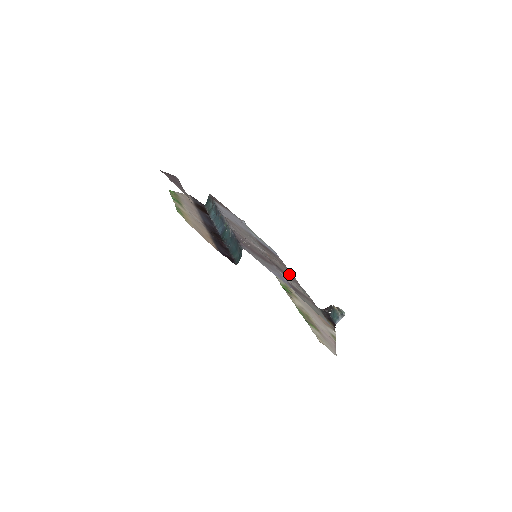
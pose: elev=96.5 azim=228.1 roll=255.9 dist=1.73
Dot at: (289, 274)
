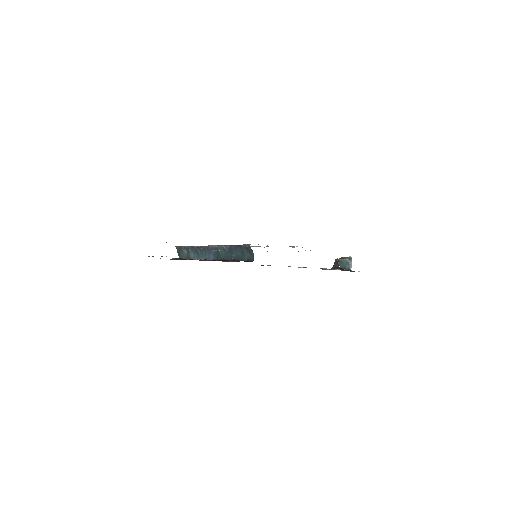
Dot at: occluded
